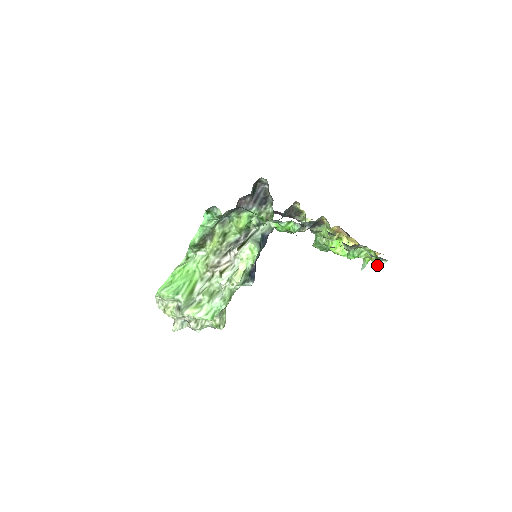
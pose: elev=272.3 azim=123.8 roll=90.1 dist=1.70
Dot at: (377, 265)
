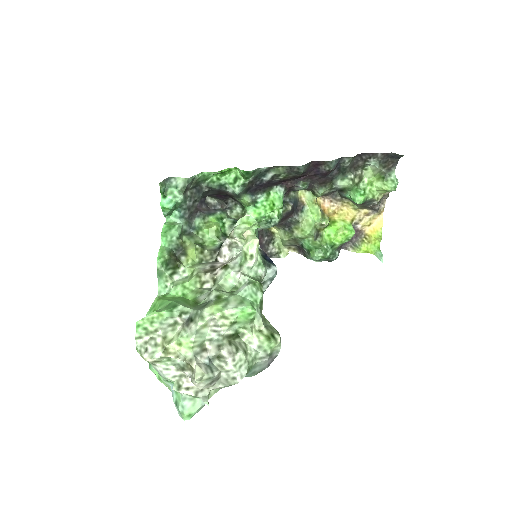
Dot at: (390, 183)
